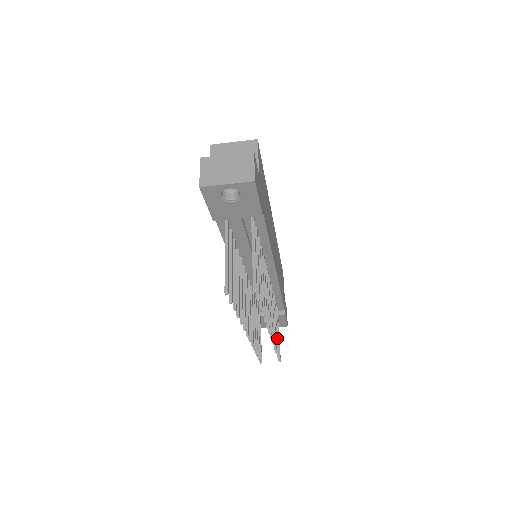
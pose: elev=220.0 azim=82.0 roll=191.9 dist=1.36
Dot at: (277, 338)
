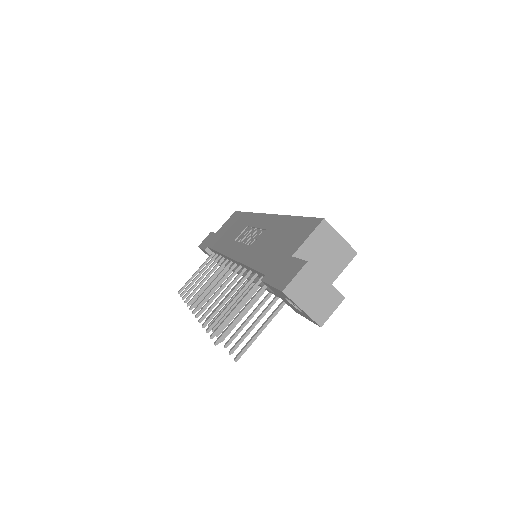
Dot at: (207, 293)
